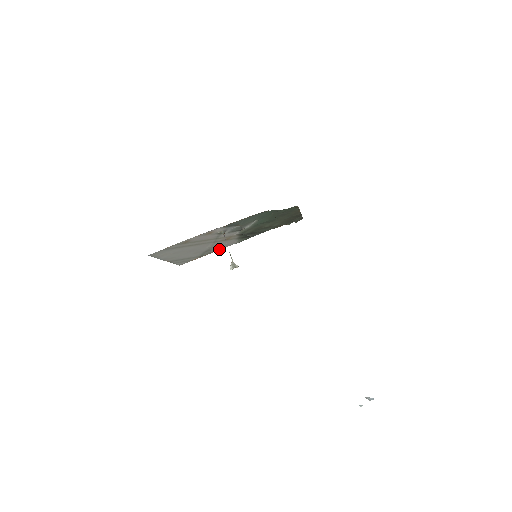
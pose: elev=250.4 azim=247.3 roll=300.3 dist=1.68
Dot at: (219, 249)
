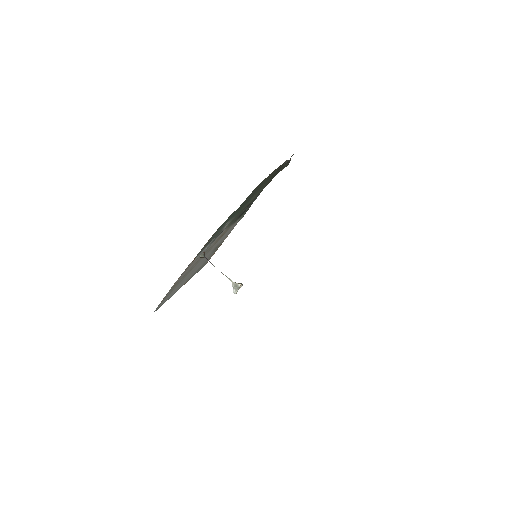
Dot at: (228, 234)
